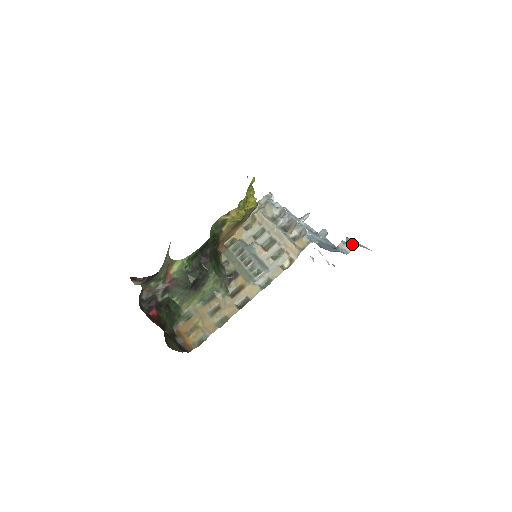
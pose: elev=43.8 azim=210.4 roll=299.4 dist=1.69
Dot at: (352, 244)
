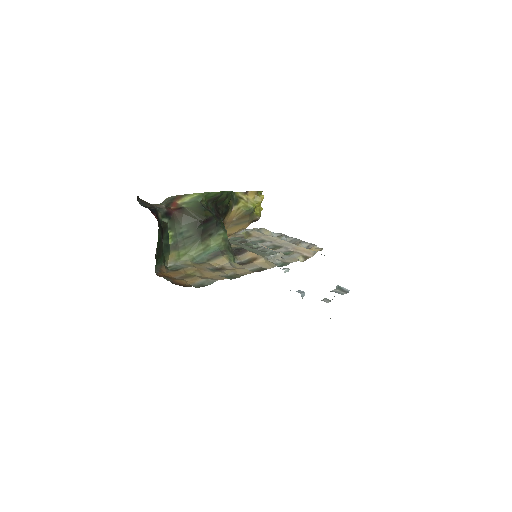
Dot at: (345, 289)
